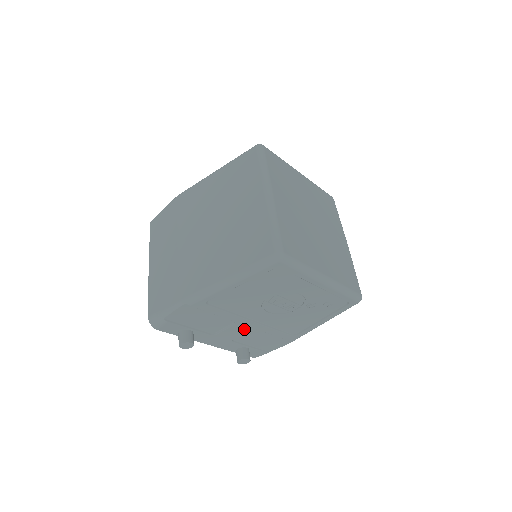
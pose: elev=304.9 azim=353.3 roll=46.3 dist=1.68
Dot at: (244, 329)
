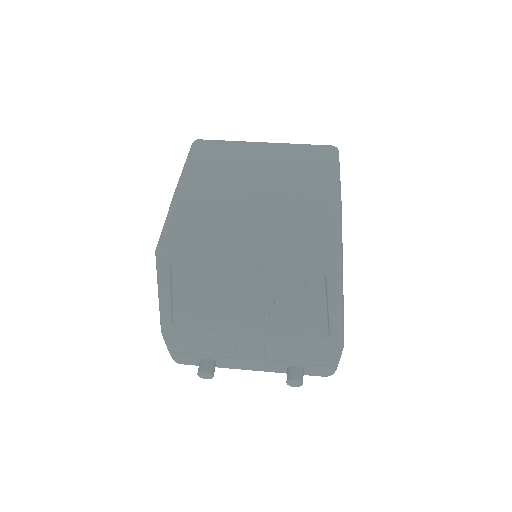
Dot at: (256, 344)
